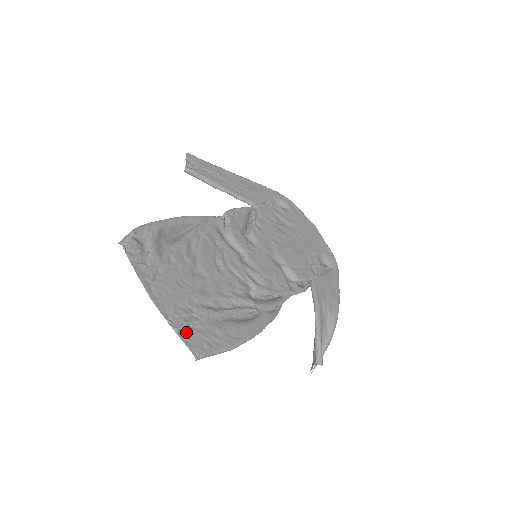
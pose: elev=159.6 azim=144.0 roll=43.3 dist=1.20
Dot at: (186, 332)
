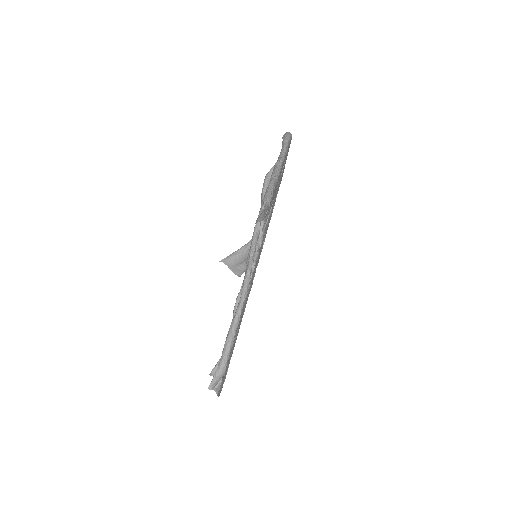
Dot at: occluded
